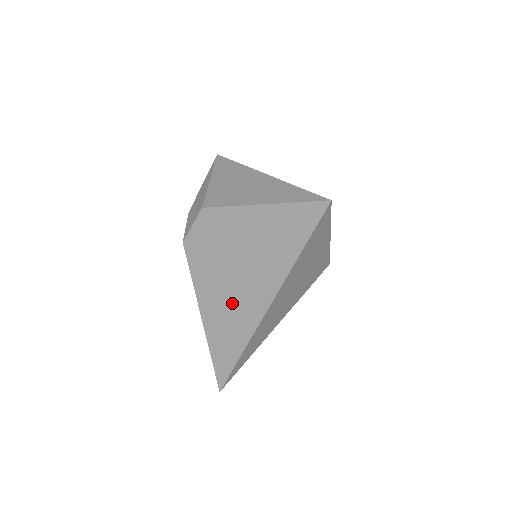
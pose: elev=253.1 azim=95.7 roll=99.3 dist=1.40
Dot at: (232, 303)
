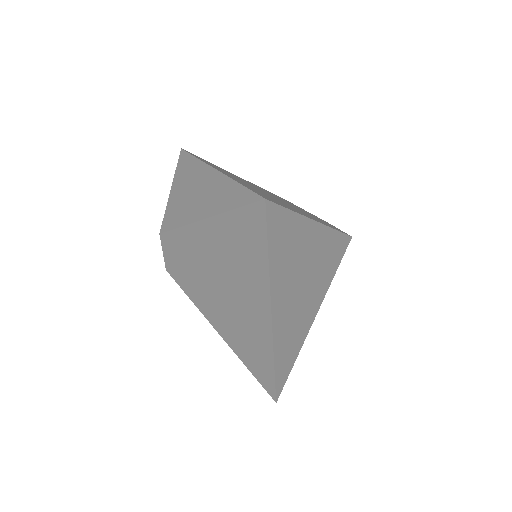
Dot at: (238, 322)
